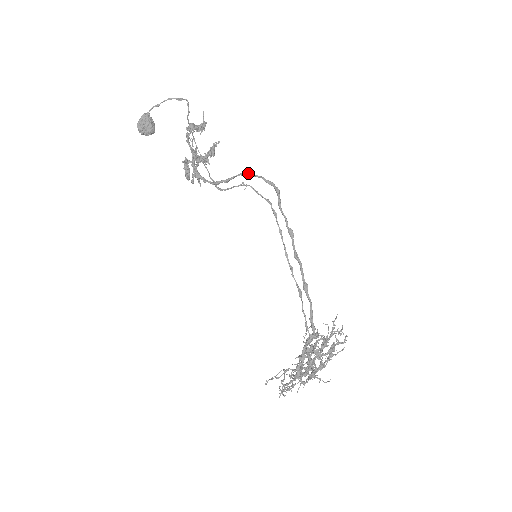
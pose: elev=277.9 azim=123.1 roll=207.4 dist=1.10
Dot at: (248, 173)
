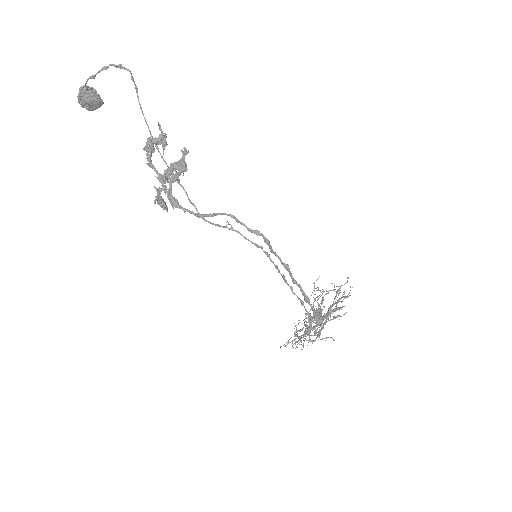
Dot at: (231, 216)
